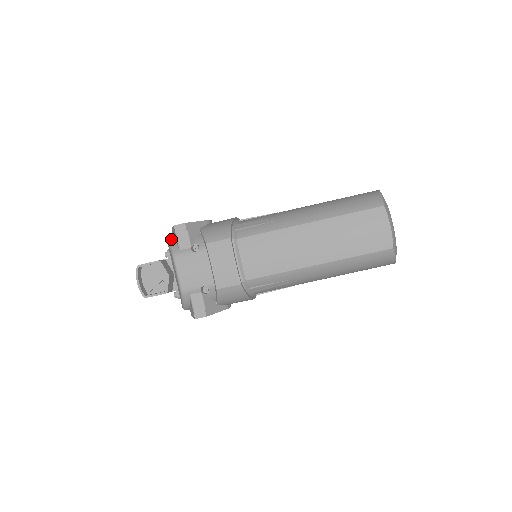
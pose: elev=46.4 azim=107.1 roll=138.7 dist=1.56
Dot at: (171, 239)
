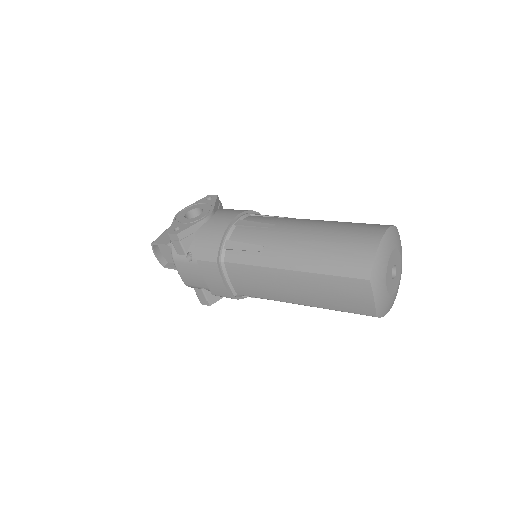
Dot at: occluded
